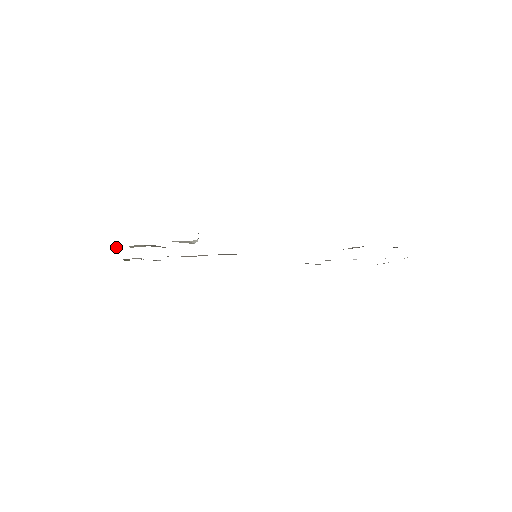
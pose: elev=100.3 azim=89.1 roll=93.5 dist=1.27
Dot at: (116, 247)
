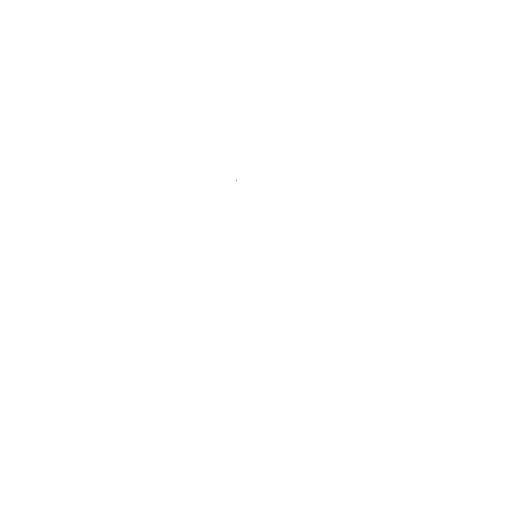
Dot at: occluded
